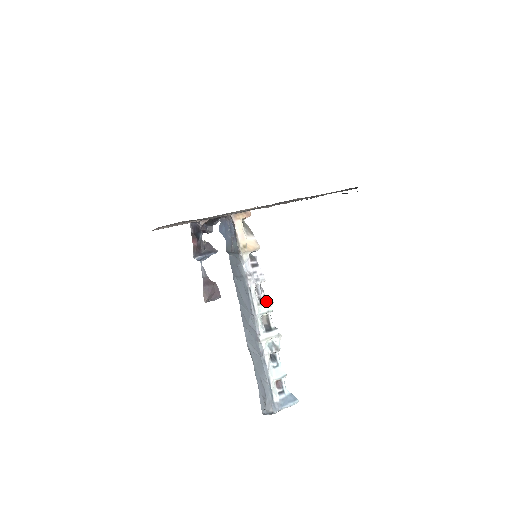
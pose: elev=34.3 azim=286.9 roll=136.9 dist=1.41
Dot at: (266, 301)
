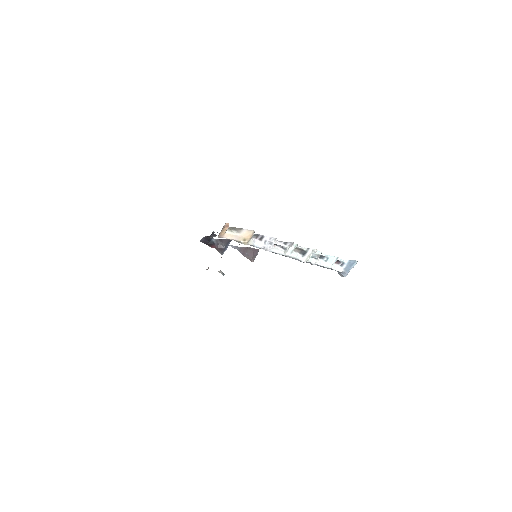
Dot at: (288, 245)
